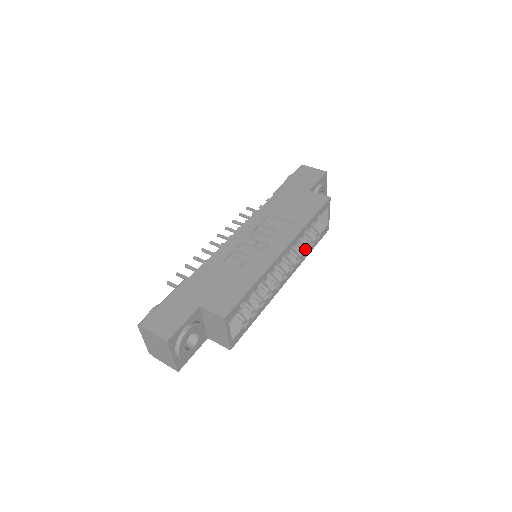
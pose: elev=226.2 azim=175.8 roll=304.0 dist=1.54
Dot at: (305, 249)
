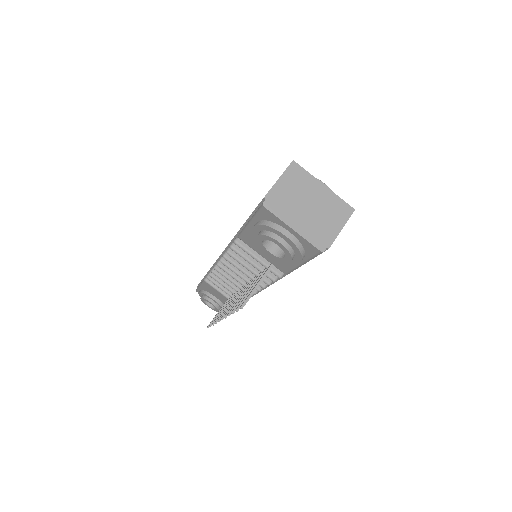
Dot at: occluded
